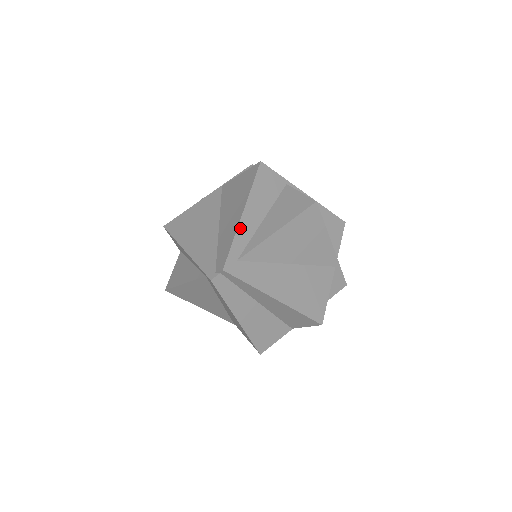
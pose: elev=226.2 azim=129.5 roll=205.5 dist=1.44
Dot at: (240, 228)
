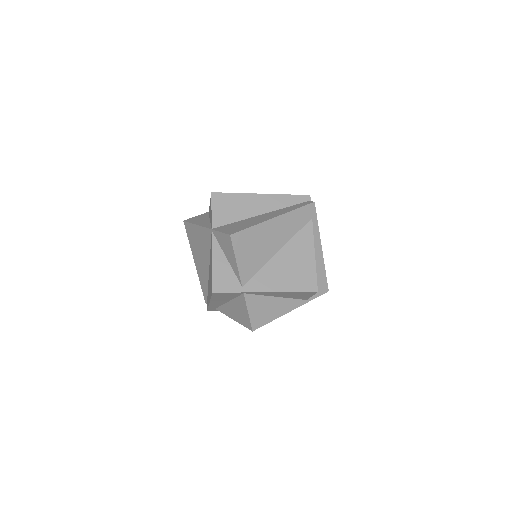
Dot at: (211, 305)
